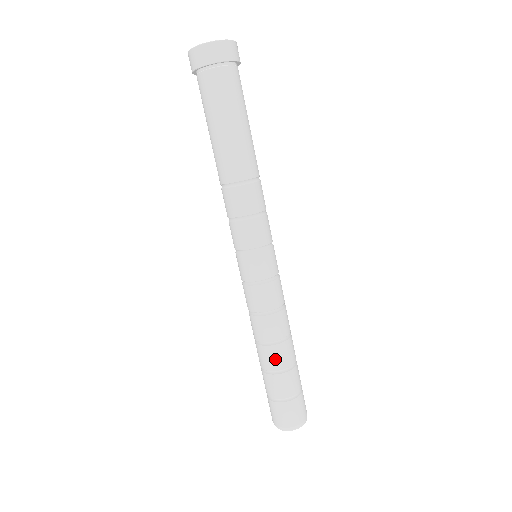
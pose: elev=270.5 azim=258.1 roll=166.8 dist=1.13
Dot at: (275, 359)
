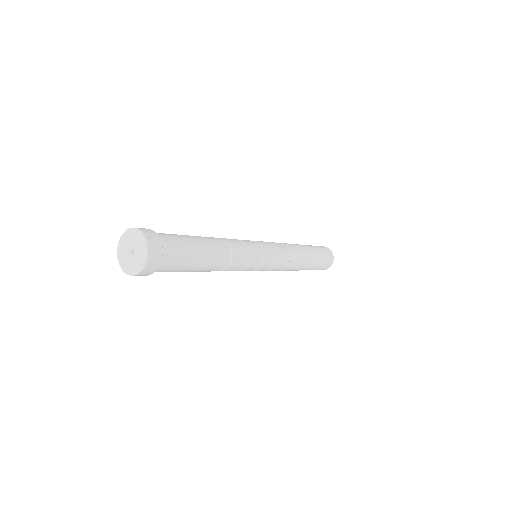
Dot at: occluded
